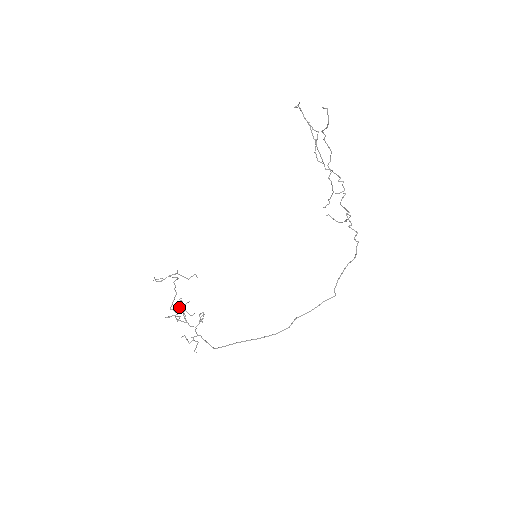
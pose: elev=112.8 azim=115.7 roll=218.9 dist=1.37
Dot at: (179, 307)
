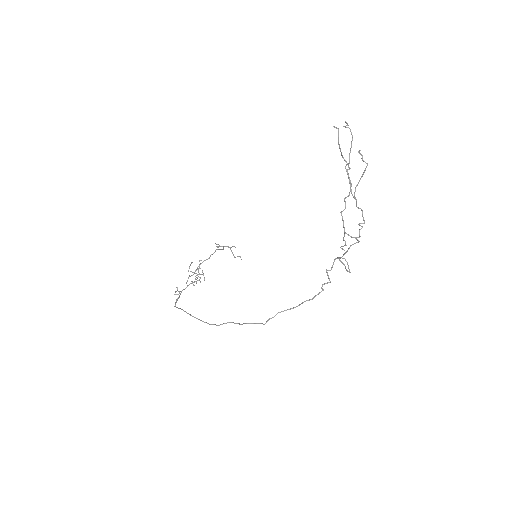
Dot at: (200, 268)
